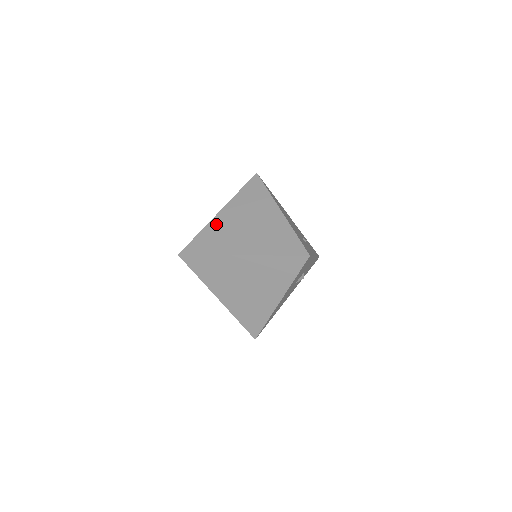
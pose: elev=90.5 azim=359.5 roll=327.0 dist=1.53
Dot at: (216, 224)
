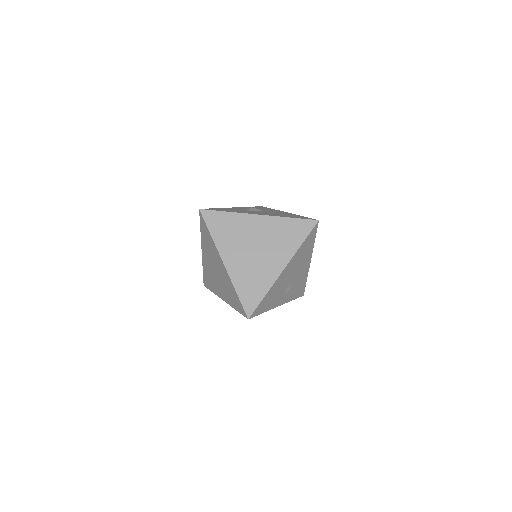
Dot at: (244, 221)
